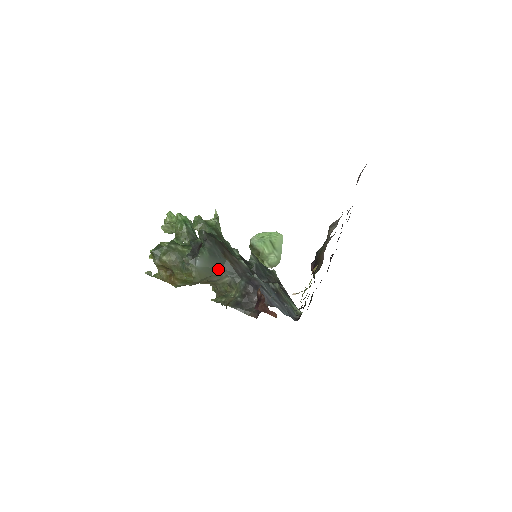
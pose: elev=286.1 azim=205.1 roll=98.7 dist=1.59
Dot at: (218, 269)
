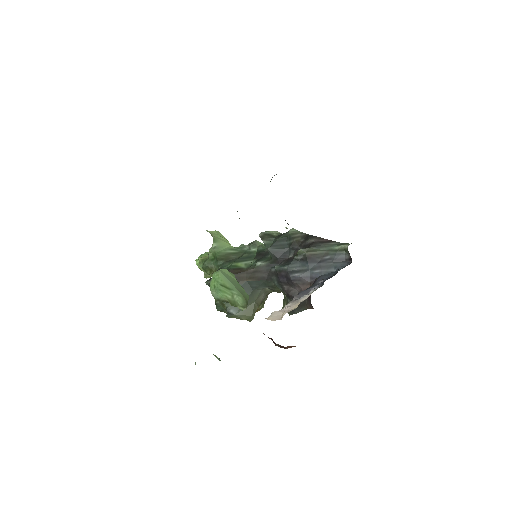
Dot at: (251, 294)
